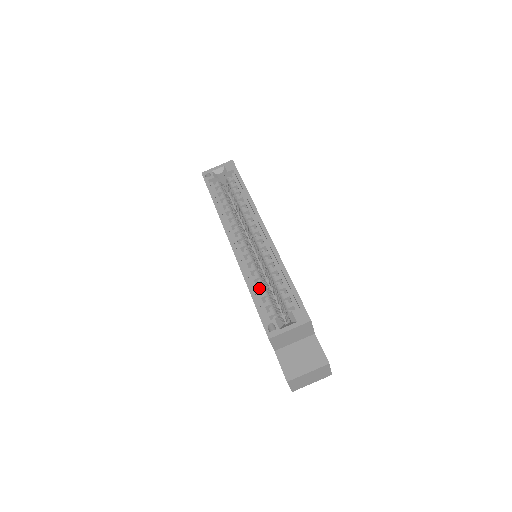
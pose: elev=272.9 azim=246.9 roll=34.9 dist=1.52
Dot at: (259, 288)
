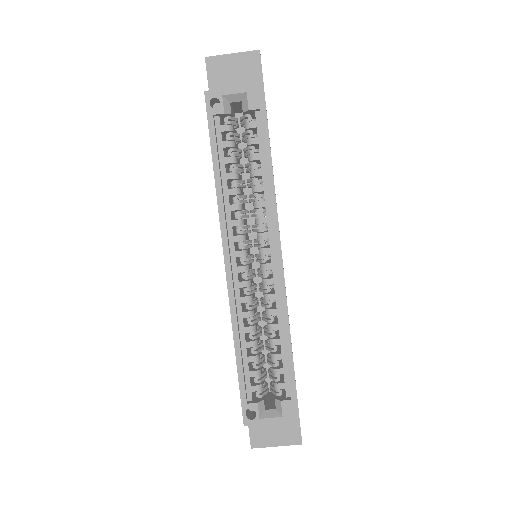
Dot at: (249, 347)
